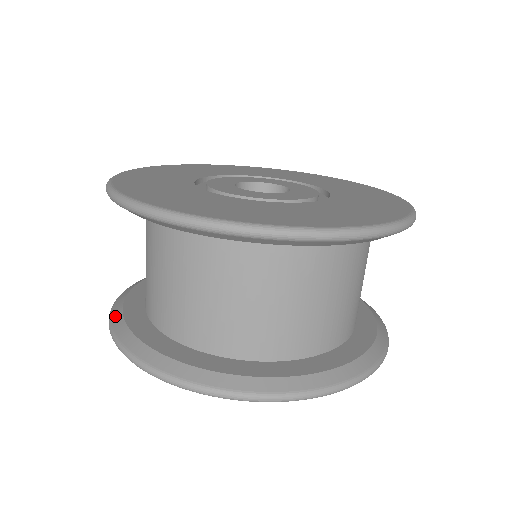
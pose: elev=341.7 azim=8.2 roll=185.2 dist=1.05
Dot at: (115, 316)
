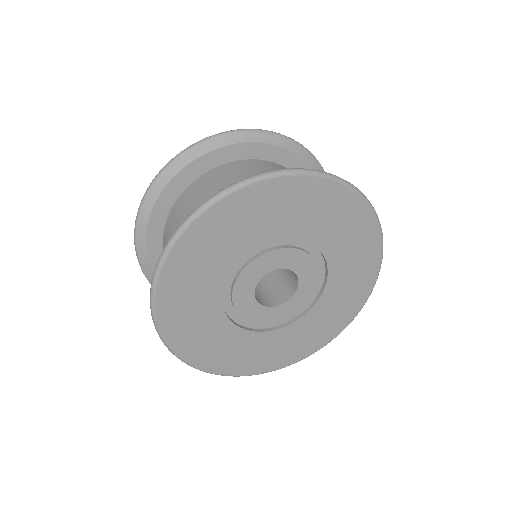
Dot at: occluded
